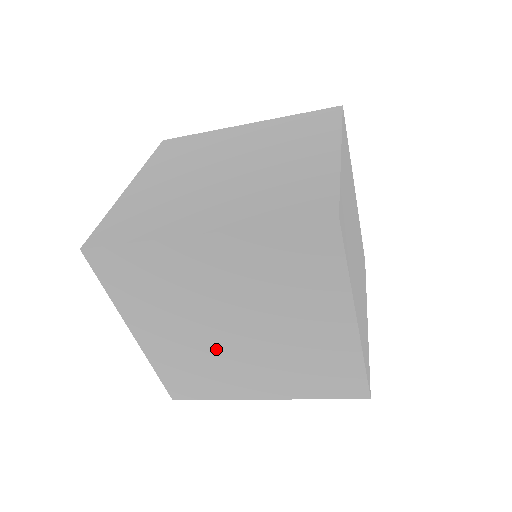
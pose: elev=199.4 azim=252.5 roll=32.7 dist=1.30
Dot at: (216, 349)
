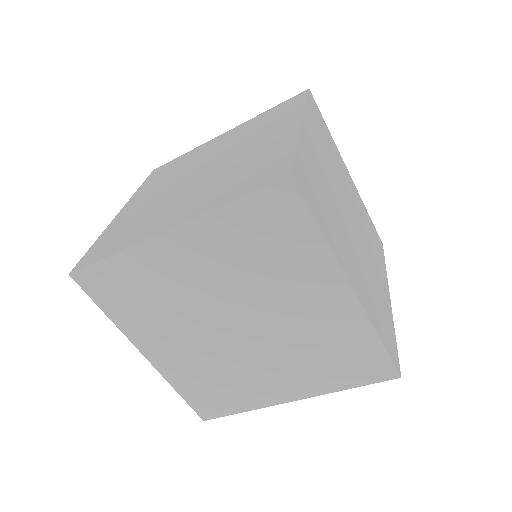
Dot at: (225, 353)
